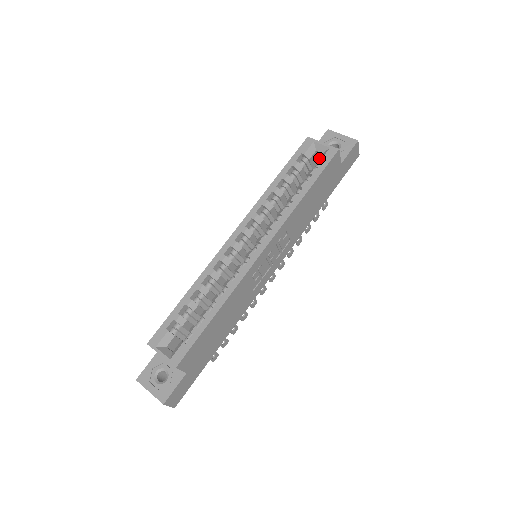
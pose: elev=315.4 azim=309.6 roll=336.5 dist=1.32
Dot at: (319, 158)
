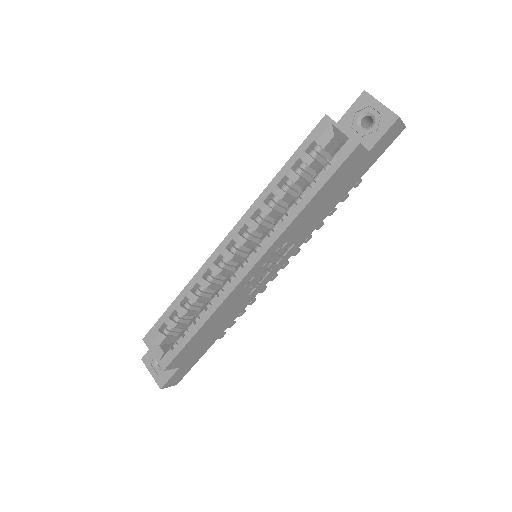
Dot at: (335, 150)
